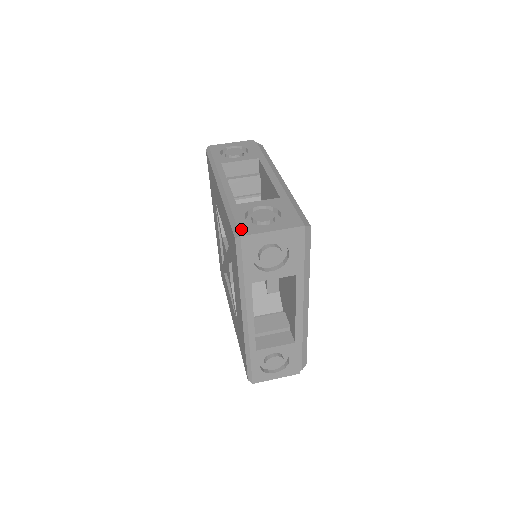
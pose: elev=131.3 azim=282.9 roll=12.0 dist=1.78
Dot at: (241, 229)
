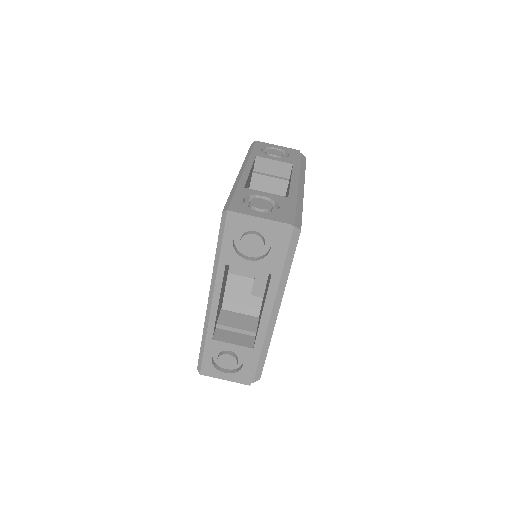
Dot at: (203, 369)
